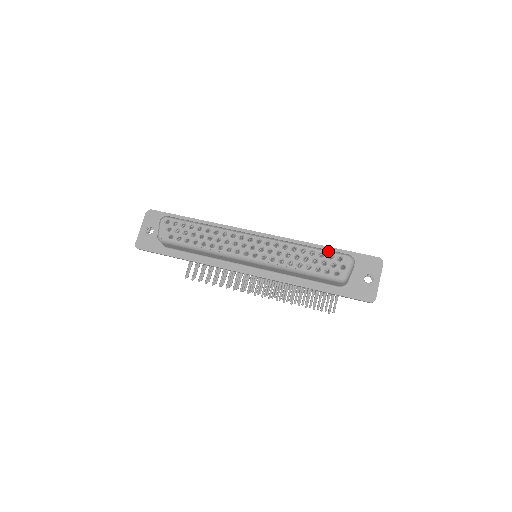
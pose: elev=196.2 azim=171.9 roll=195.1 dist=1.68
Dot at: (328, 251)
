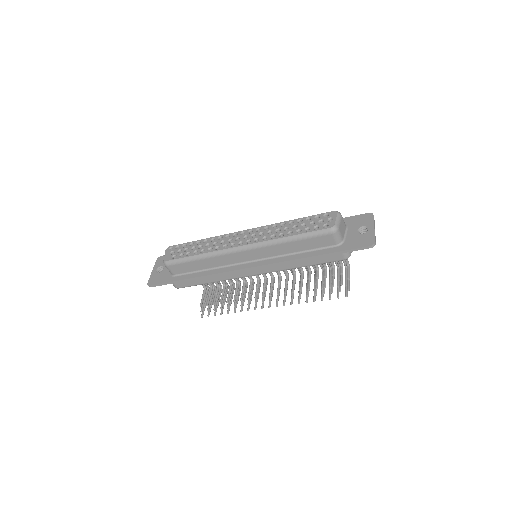
Dot at: (314, 215)
